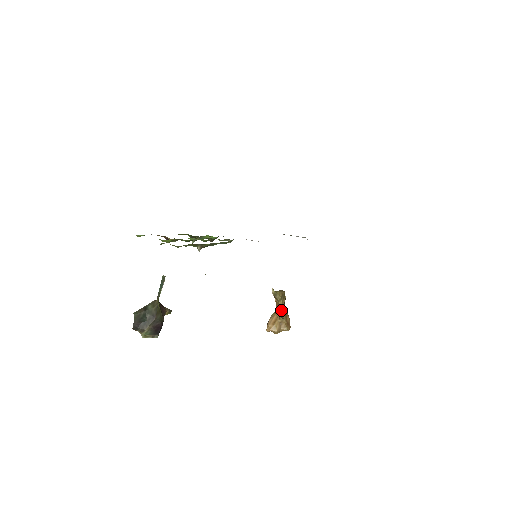
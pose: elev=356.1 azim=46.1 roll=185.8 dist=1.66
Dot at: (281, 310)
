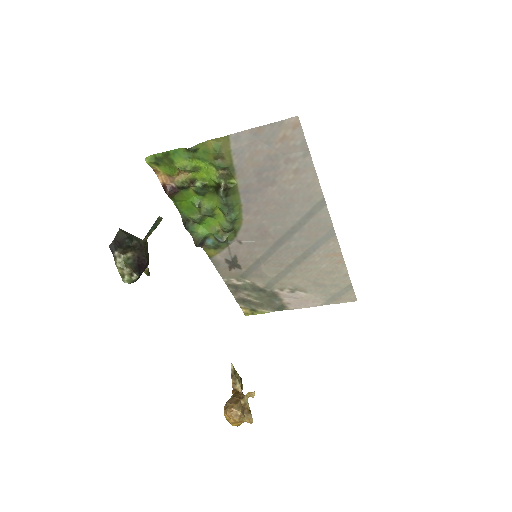
Dot at: (241, 394)
